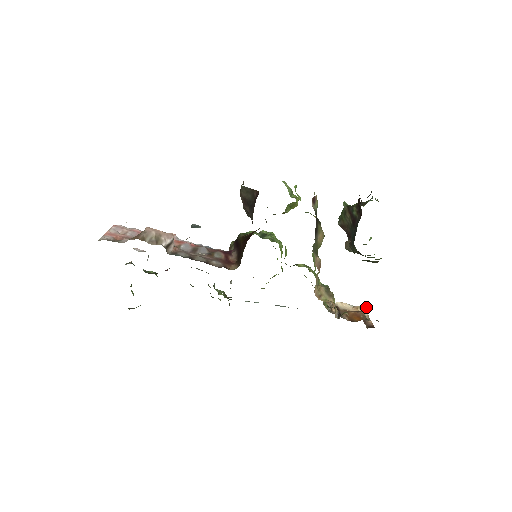
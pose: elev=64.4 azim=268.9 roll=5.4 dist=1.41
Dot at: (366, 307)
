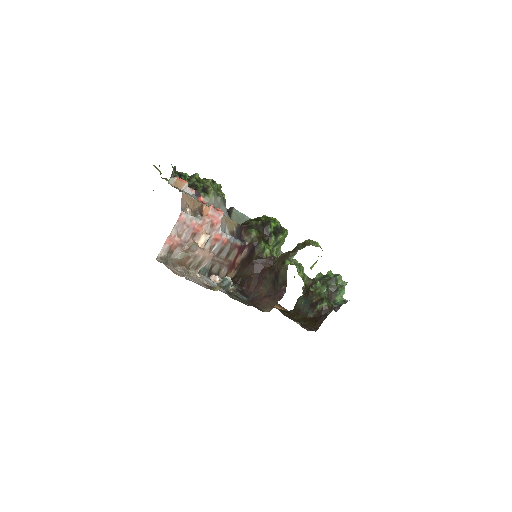
Dot at: occluded
